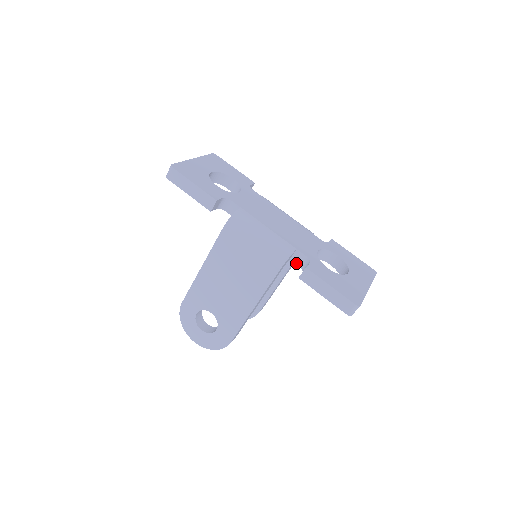
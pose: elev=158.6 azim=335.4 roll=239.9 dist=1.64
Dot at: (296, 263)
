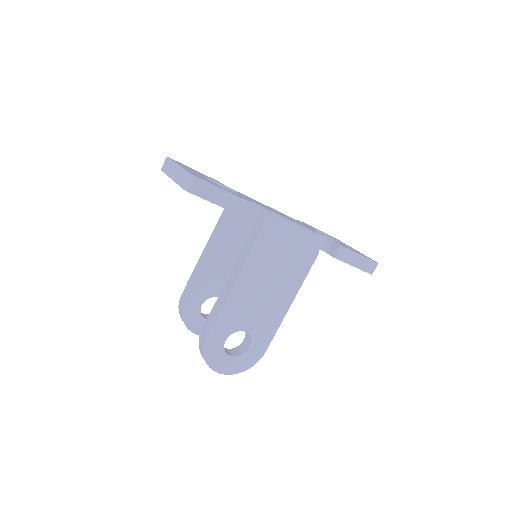
Dot at: occluded
